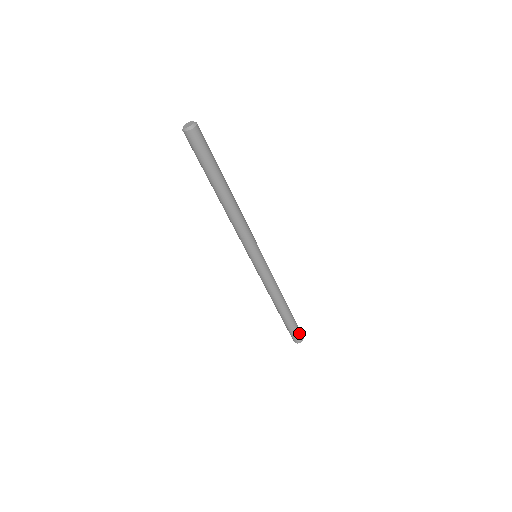
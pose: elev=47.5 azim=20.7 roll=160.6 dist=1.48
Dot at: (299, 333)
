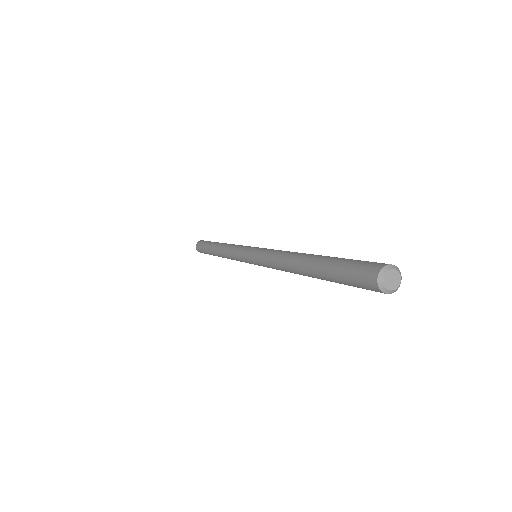
Dot at: occluded
